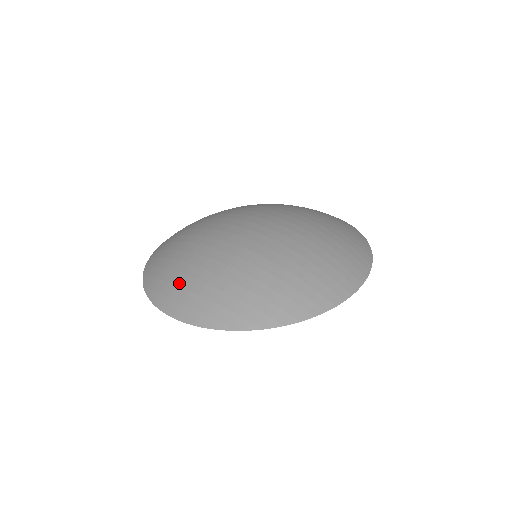
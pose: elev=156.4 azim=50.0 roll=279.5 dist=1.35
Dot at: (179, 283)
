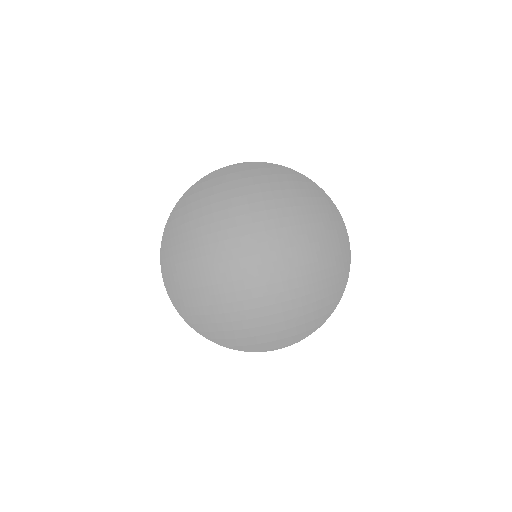
Dot at: (262, 333)
